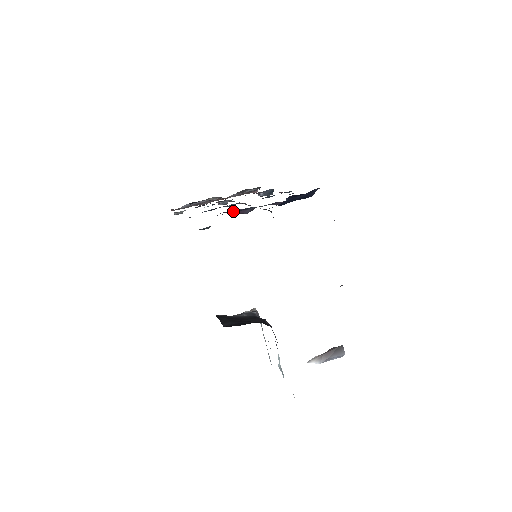
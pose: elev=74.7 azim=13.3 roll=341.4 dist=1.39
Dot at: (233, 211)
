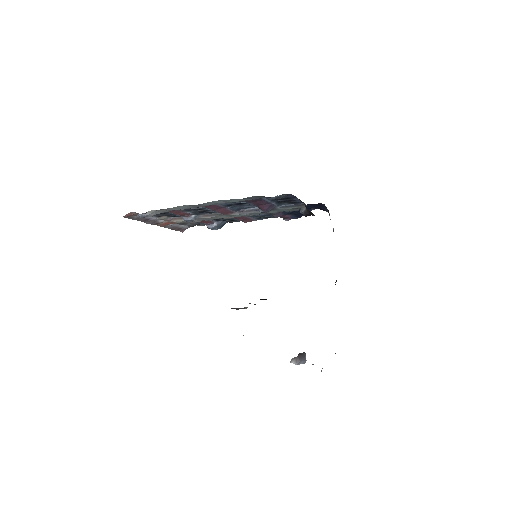
Dot at: (264, 204)
